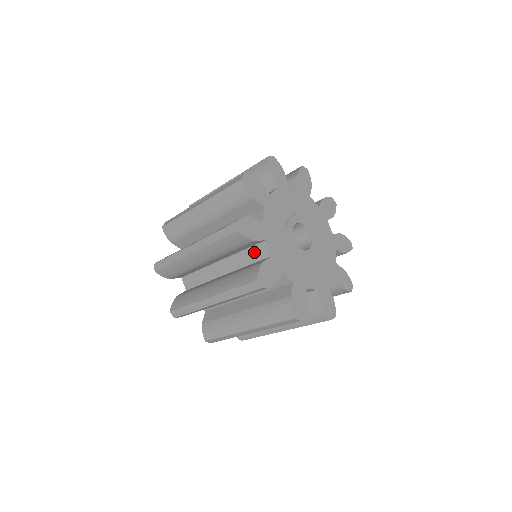
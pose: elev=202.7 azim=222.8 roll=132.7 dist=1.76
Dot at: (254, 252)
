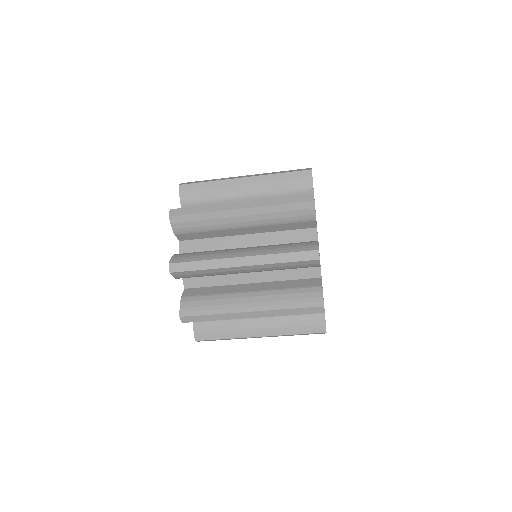
Dot at: occluded
